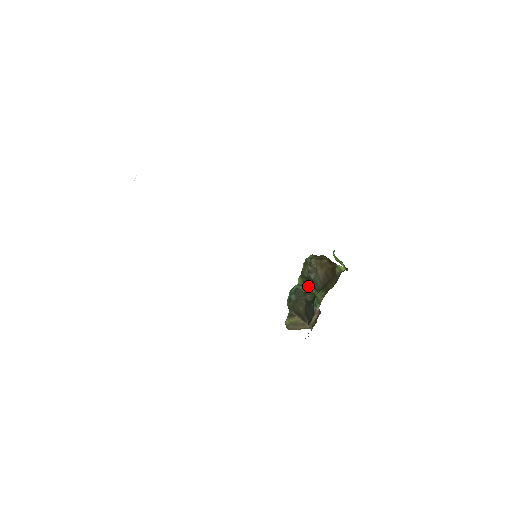
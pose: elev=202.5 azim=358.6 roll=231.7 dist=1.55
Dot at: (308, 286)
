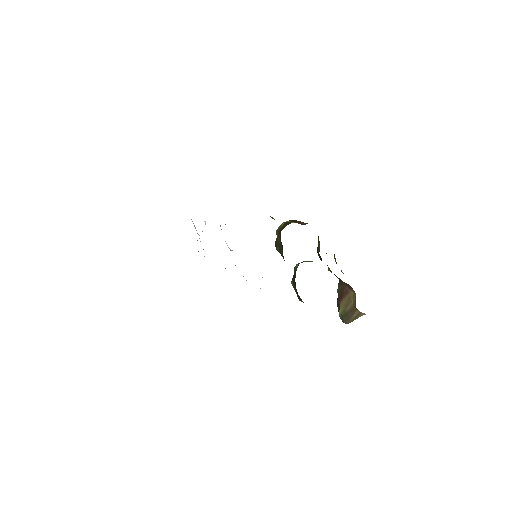
Dot at: (301, 262)
